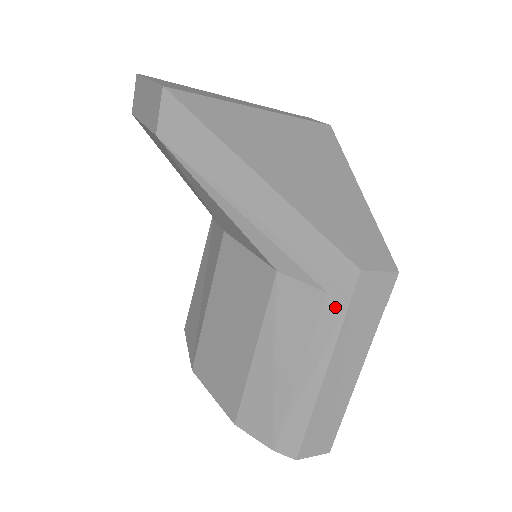
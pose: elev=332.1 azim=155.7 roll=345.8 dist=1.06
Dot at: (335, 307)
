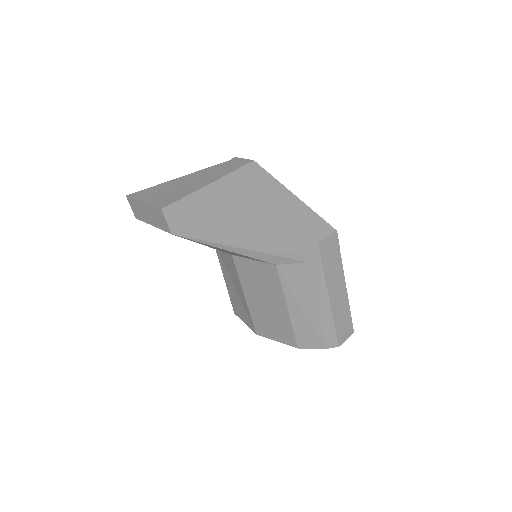
Dot at: (316, 267)
